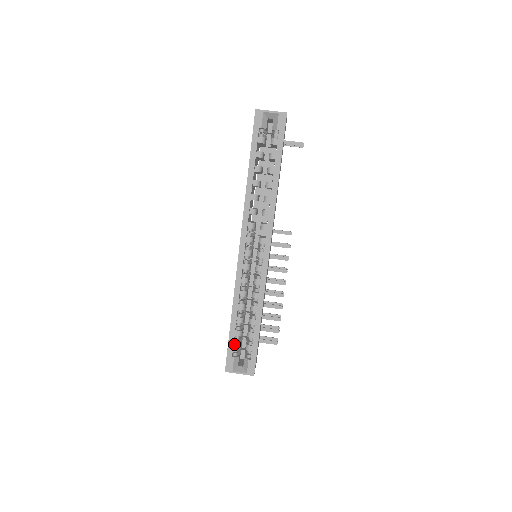
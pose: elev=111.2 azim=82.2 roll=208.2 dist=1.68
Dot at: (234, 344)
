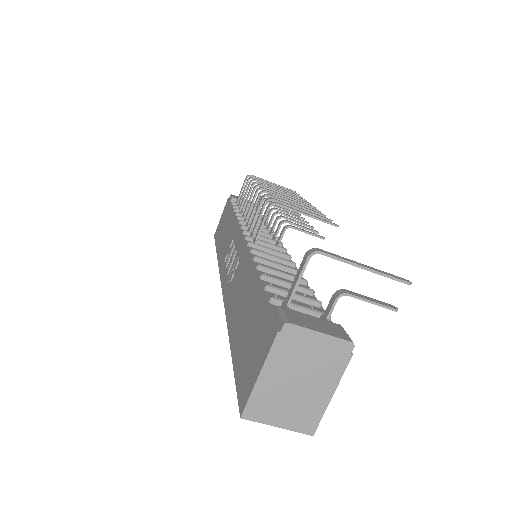
Dot at: occluded
